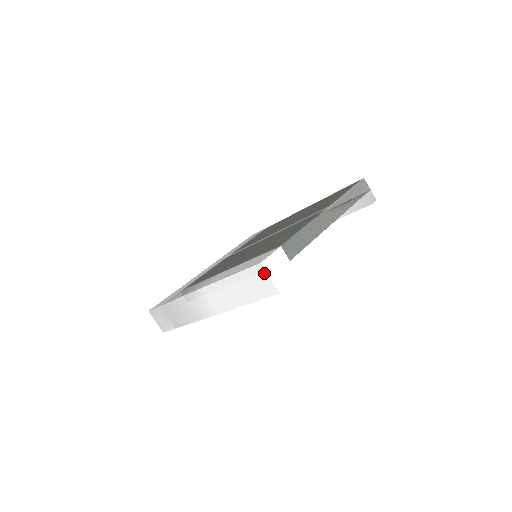
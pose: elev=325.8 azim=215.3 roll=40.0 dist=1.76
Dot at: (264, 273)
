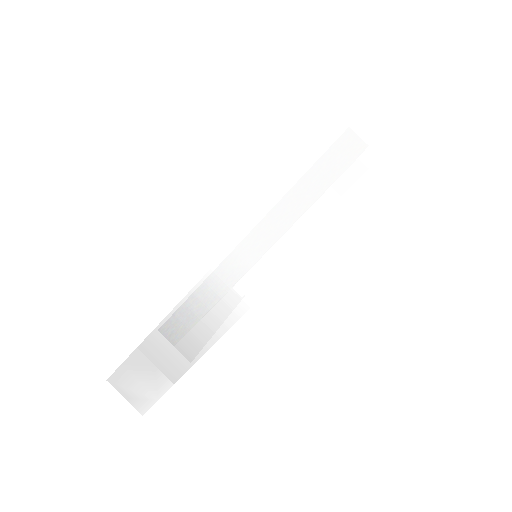
Dot at: (359, 137)
